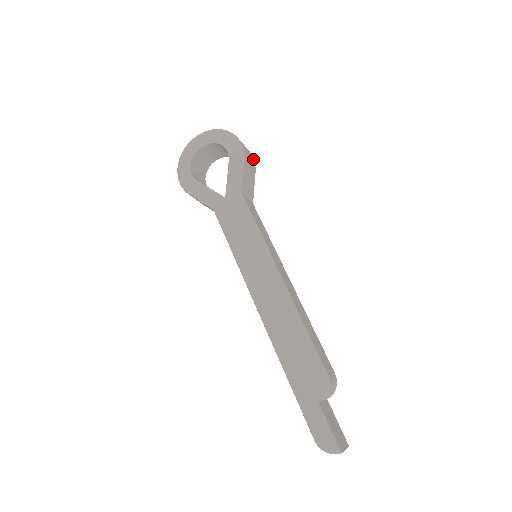
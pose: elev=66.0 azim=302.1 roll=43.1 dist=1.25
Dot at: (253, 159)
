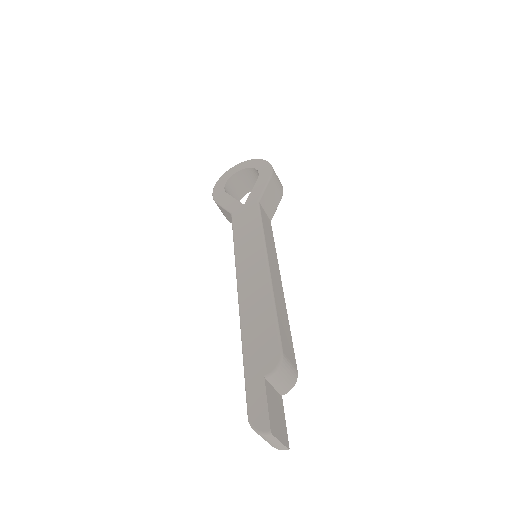
Dot at: (282, 189)
